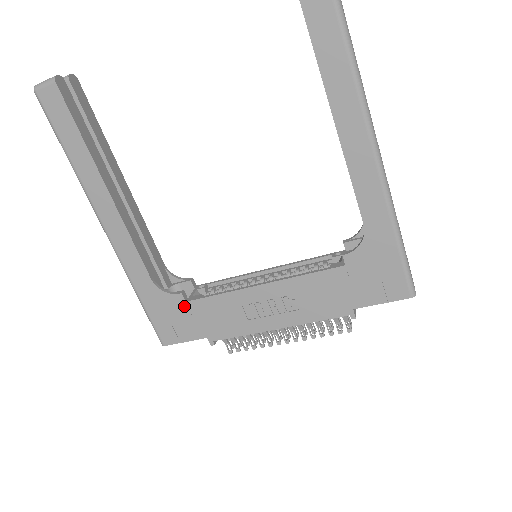
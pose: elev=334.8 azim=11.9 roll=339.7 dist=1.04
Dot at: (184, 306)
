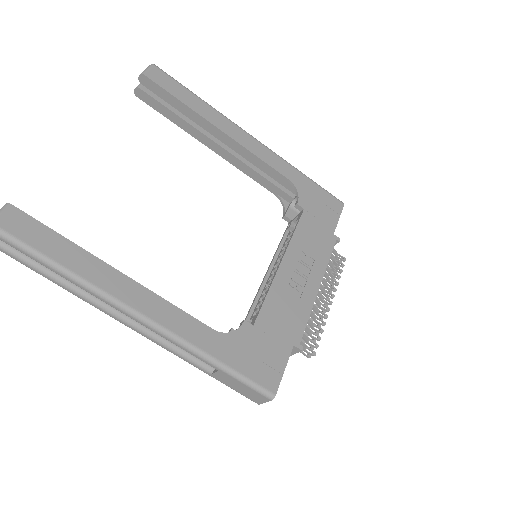
Dot at: (255, 331)
